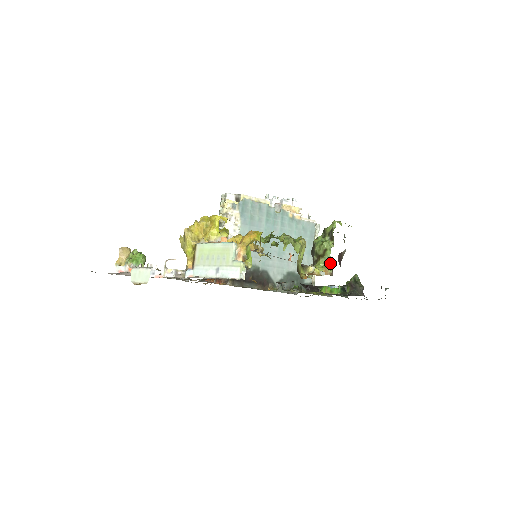
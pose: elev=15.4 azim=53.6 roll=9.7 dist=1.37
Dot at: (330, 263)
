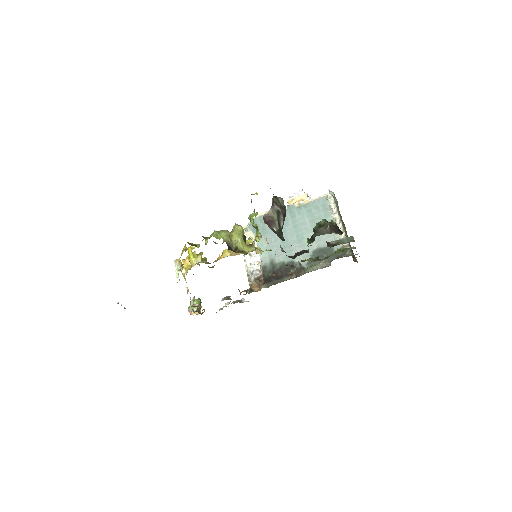
Dot at: (258, 229)
